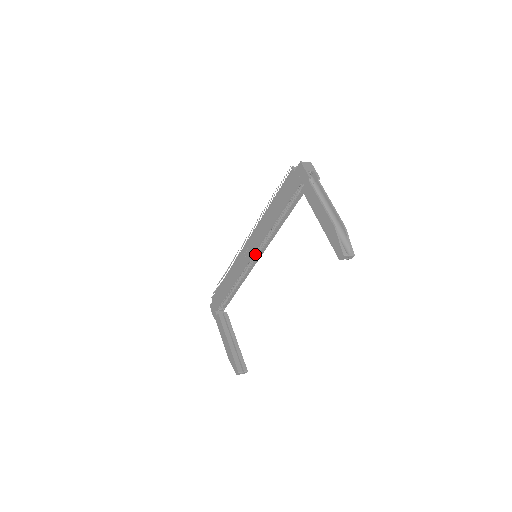
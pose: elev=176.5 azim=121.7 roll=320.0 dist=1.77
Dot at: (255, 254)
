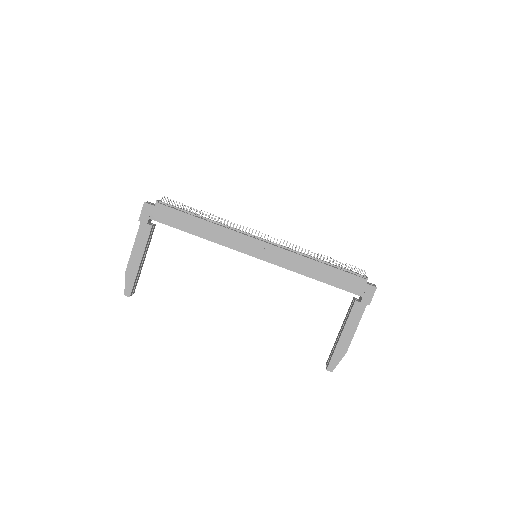
Dot at: occluded
